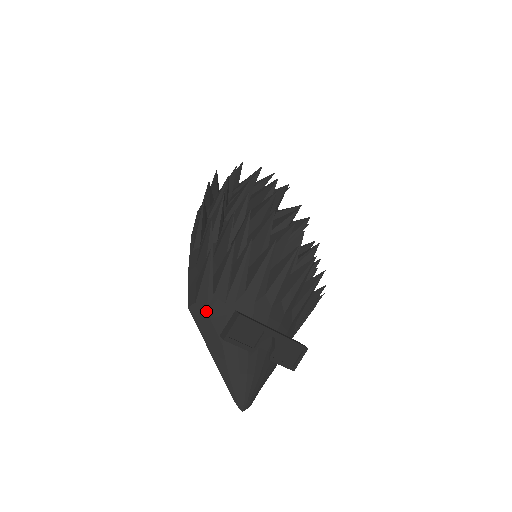
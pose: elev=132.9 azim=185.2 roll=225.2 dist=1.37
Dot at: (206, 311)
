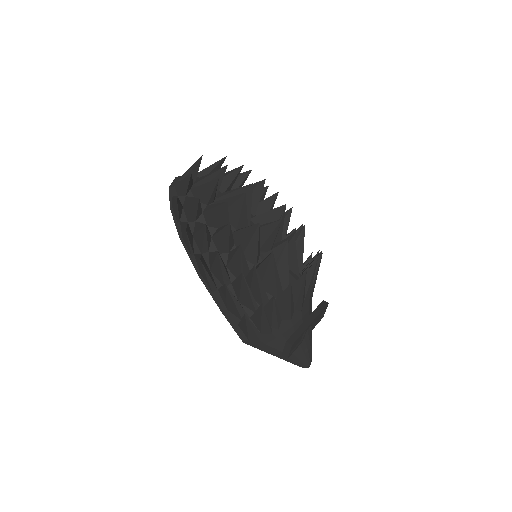
Dot at: (260, 342)
